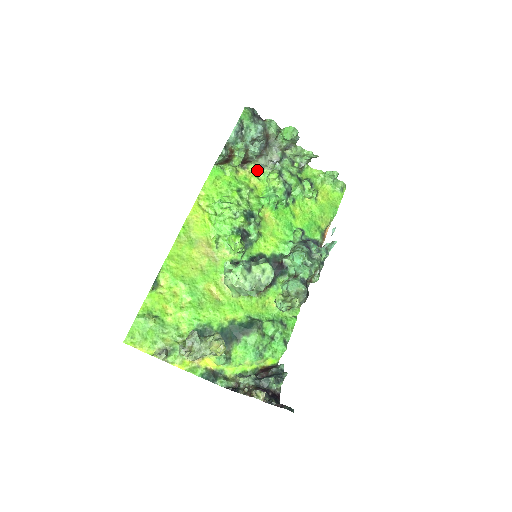
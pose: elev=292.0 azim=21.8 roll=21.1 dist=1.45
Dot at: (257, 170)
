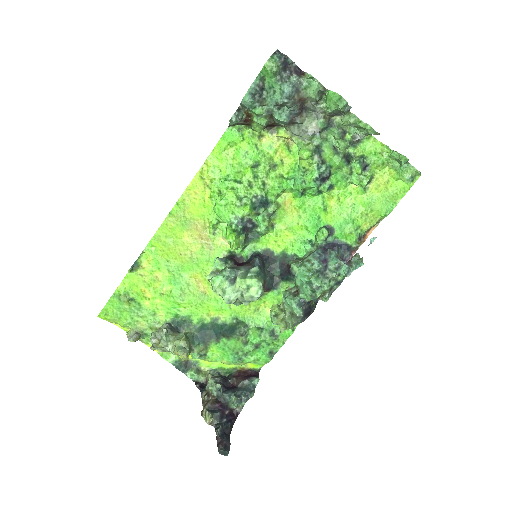
Dot at: (289, 137)
